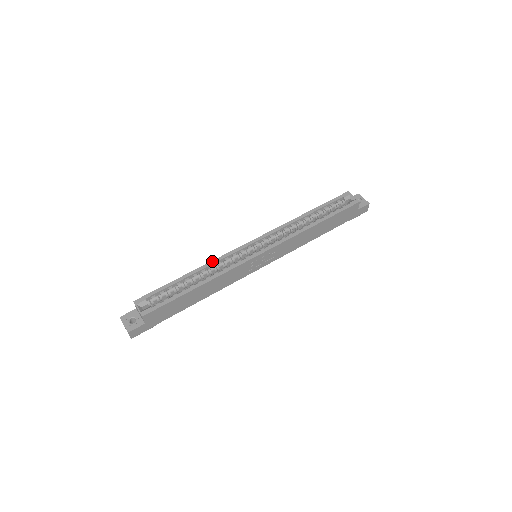
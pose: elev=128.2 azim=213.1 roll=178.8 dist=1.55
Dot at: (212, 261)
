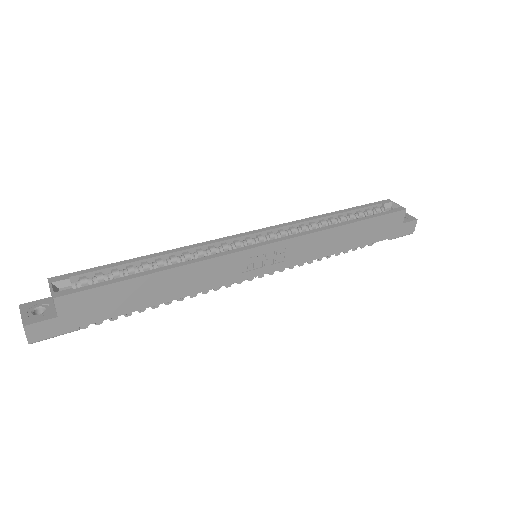
Dot at: occluded
